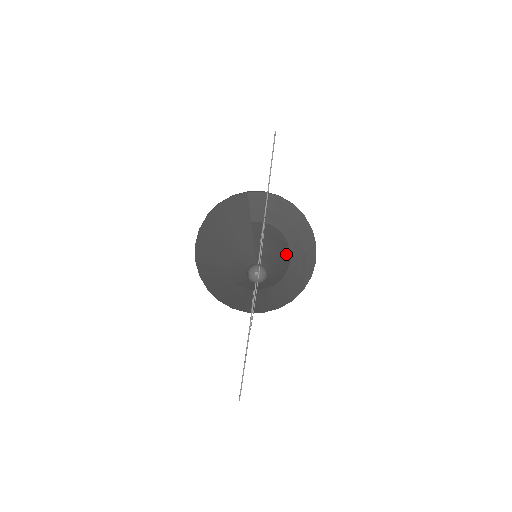
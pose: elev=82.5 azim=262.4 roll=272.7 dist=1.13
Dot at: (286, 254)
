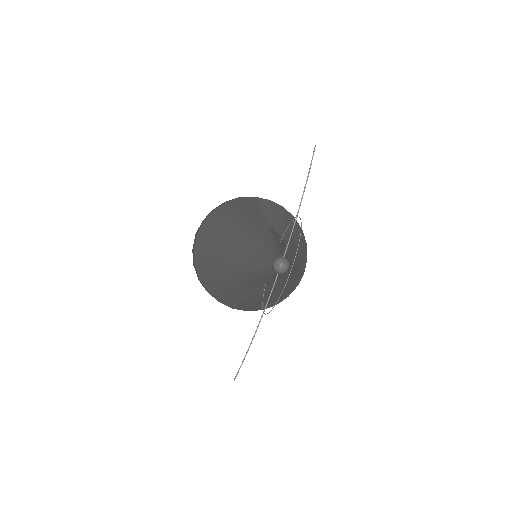
Dot at: (296, 256)
